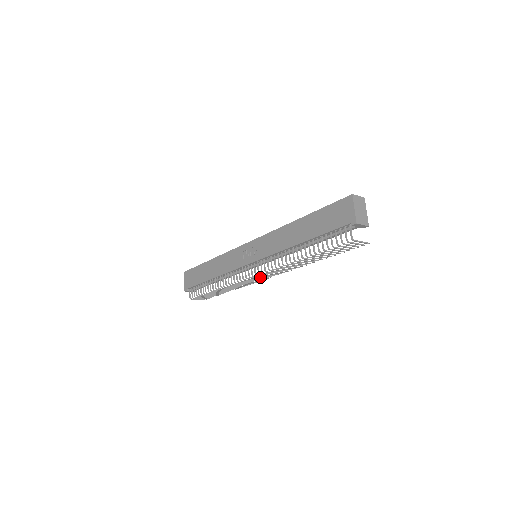
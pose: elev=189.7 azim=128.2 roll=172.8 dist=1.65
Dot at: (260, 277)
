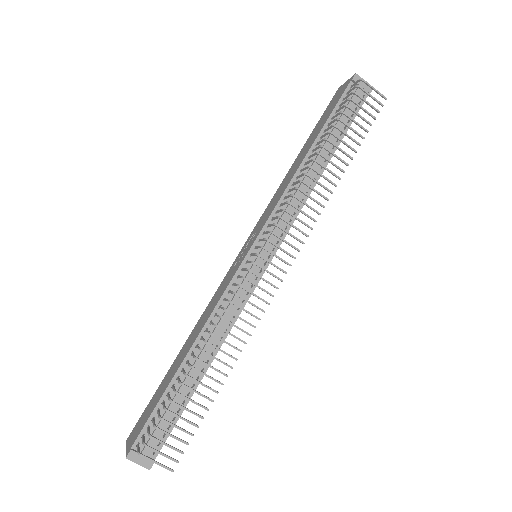
Dot at: (271, 263)
